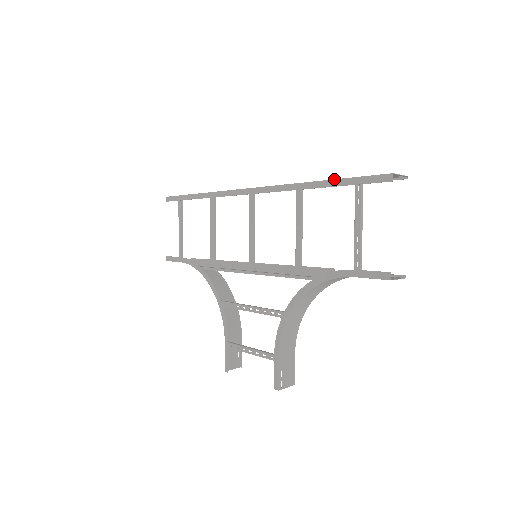
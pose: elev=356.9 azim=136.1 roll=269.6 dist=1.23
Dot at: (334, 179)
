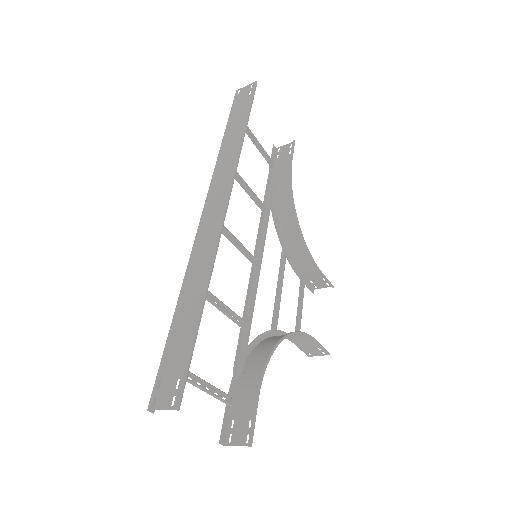
Dot at: occluded
